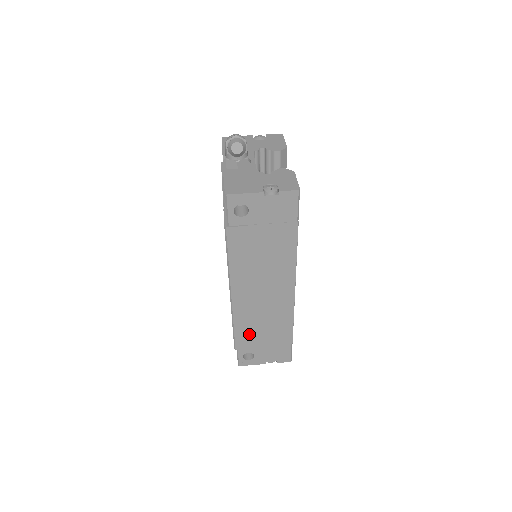
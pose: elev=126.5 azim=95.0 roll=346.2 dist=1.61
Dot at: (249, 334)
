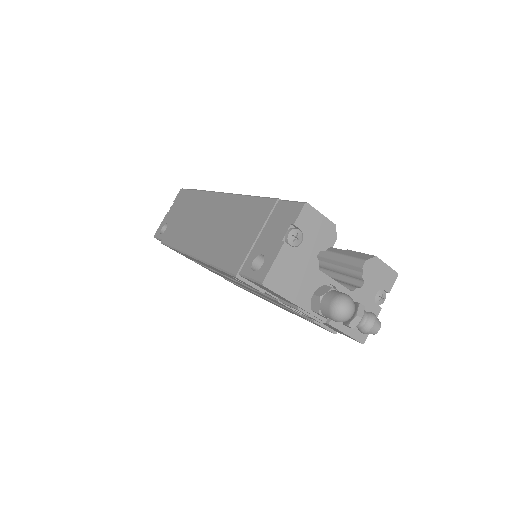
Dot at: occluded
